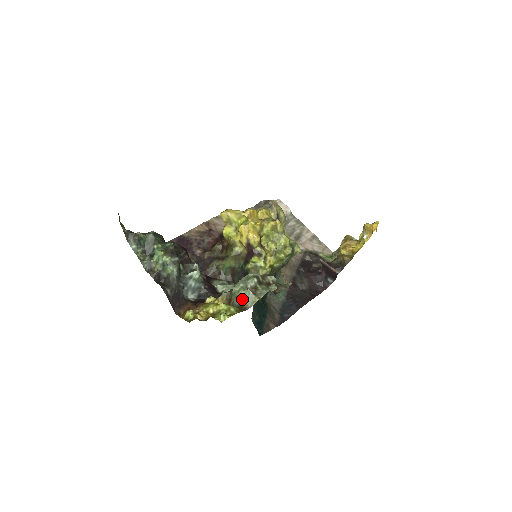
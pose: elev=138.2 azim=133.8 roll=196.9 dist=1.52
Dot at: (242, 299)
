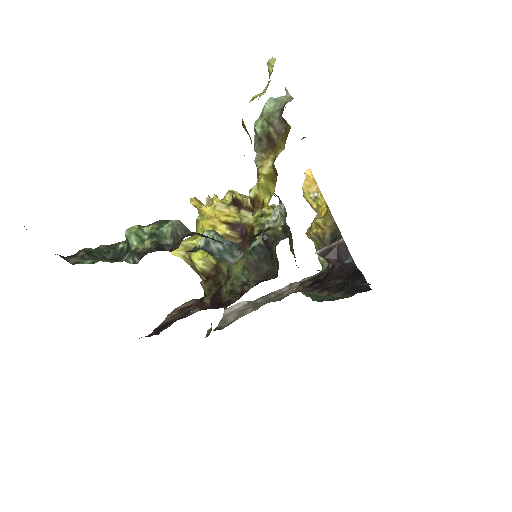
Dot at: (275, 108)
